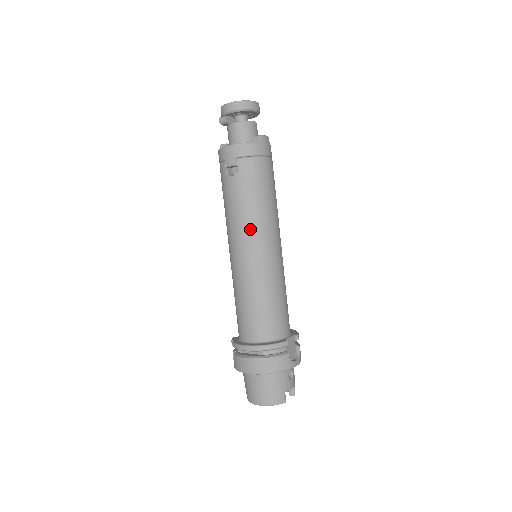
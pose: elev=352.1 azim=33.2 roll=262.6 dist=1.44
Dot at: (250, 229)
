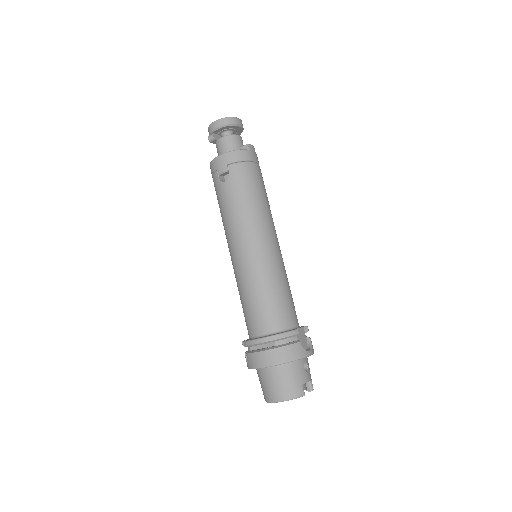
Dot at: (247, 226)
